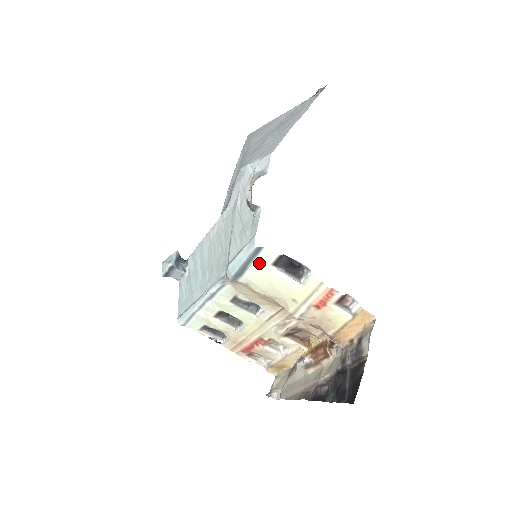
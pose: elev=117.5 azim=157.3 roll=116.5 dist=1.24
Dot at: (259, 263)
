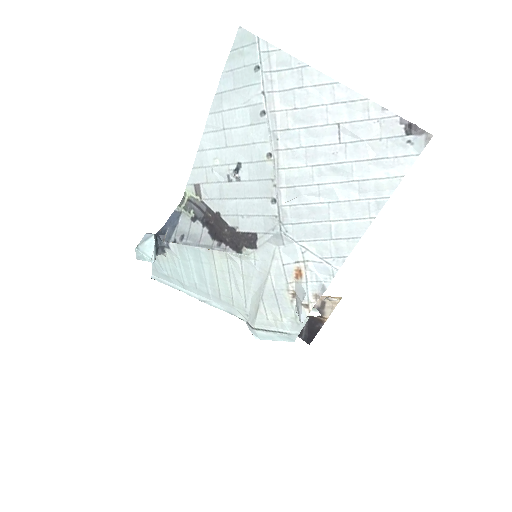
Dot at: occluded
